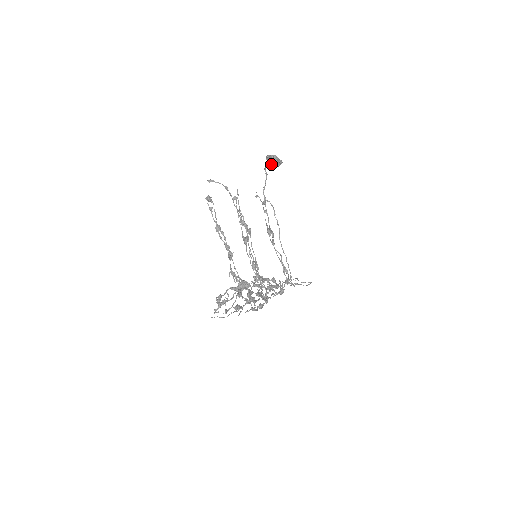
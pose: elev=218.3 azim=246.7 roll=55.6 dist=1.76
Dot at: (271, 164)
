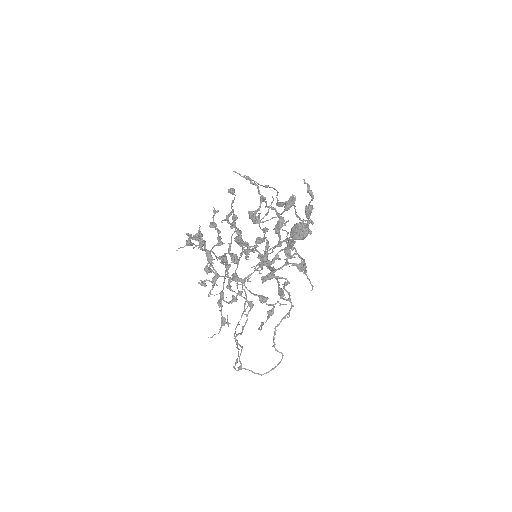
Dot at: (297, 230)
